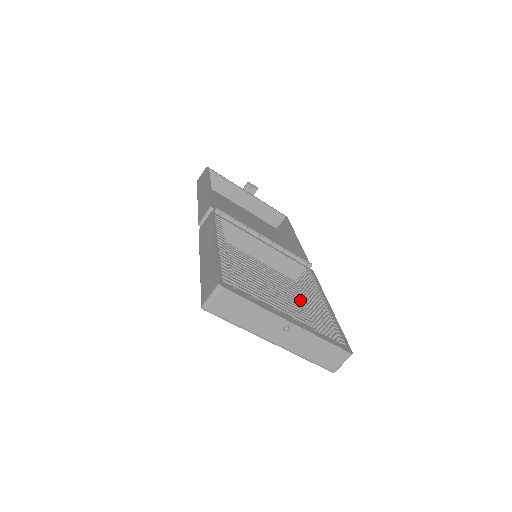
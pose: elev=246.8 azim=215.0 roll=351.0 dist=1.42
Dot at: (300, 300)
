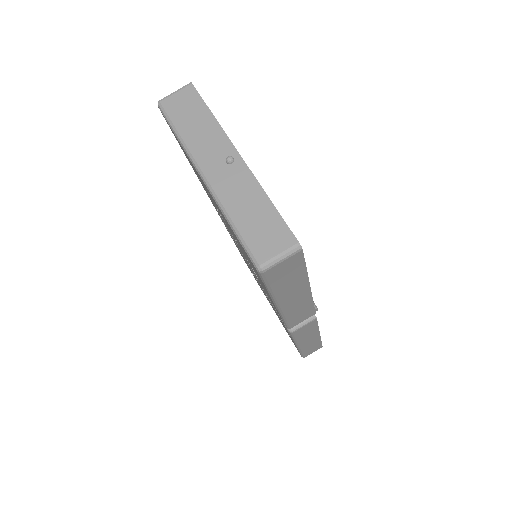
Dot at: occluded
